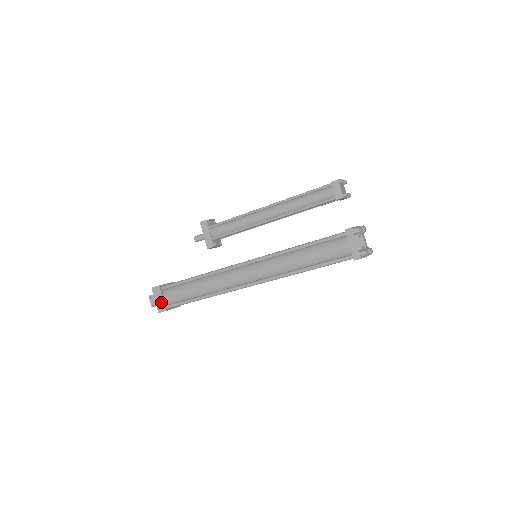
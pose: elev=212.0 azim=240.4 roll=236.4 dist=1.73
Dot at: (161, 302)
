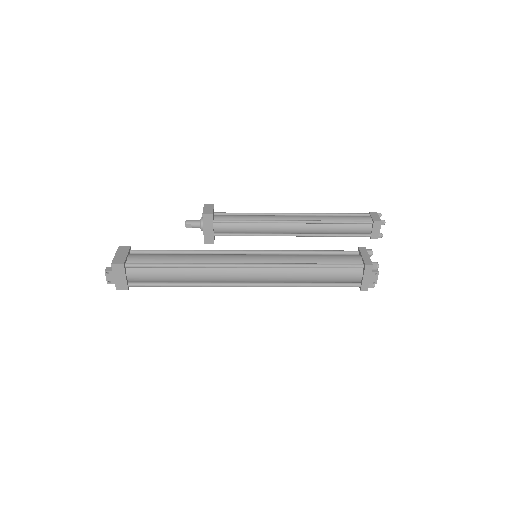
Dot at: (123, 281)
